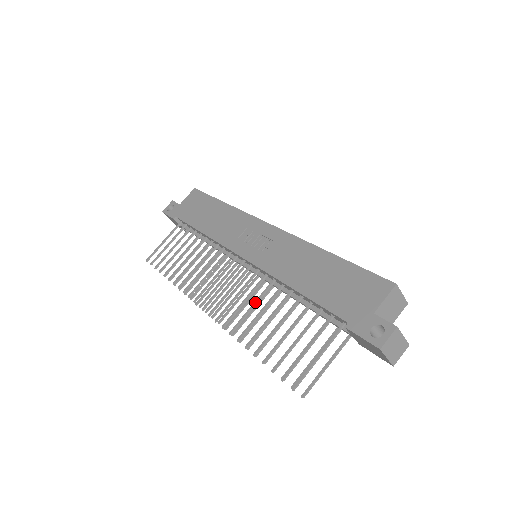
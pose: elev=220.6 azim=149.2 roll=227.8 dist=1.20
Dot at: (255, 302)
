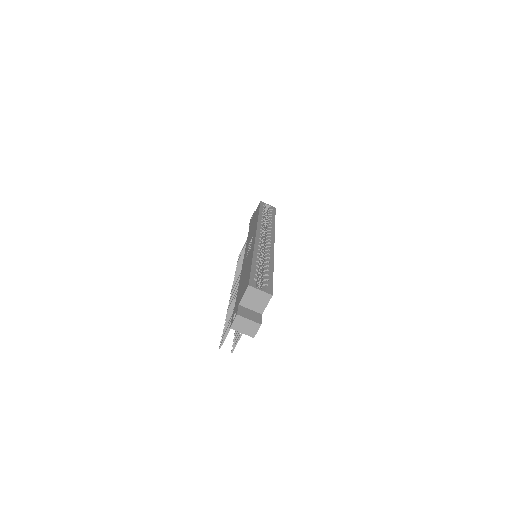
Dot at: (236, 291)
